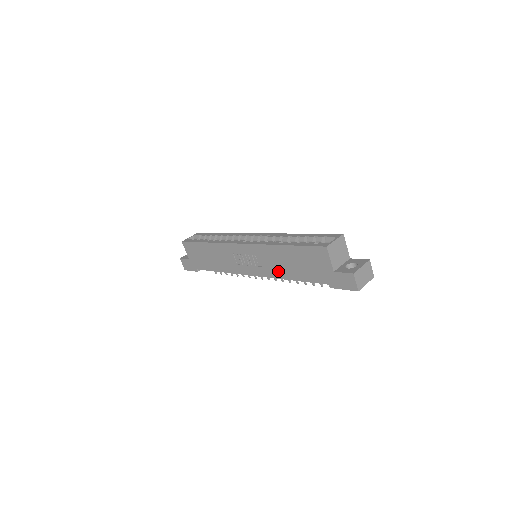
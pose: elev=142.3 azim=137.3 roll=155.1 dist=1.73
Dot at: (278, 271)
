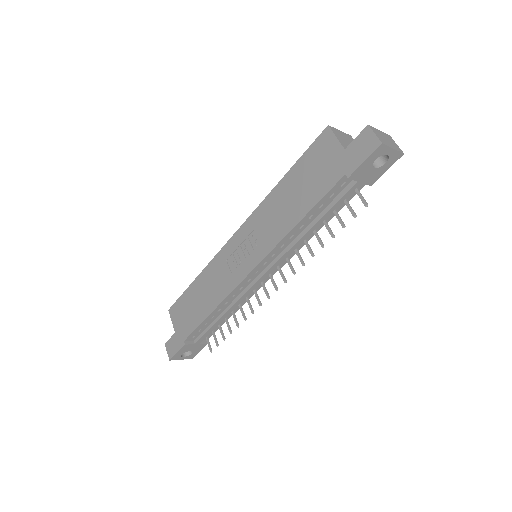
Dot at: (280, 226)
